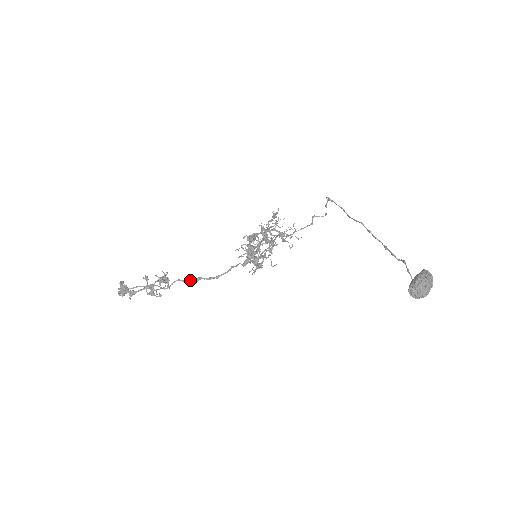
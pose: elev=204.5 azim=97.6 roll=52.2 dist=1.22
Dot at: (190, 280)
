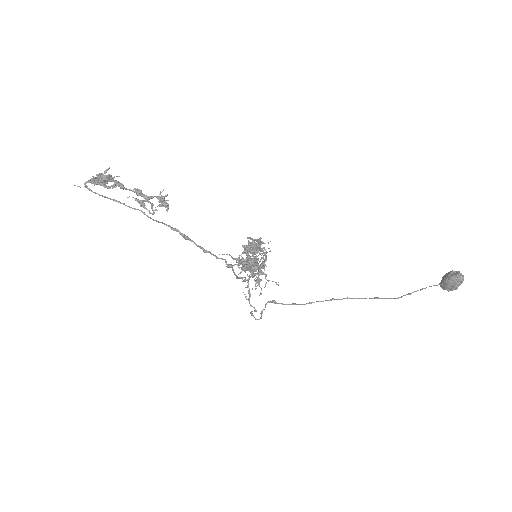
Dot at: (180, 232)
